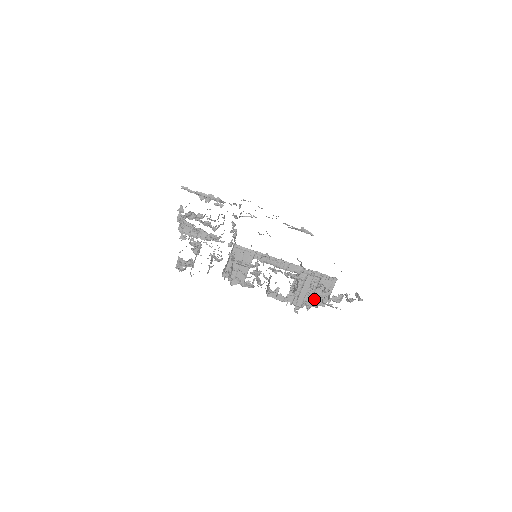
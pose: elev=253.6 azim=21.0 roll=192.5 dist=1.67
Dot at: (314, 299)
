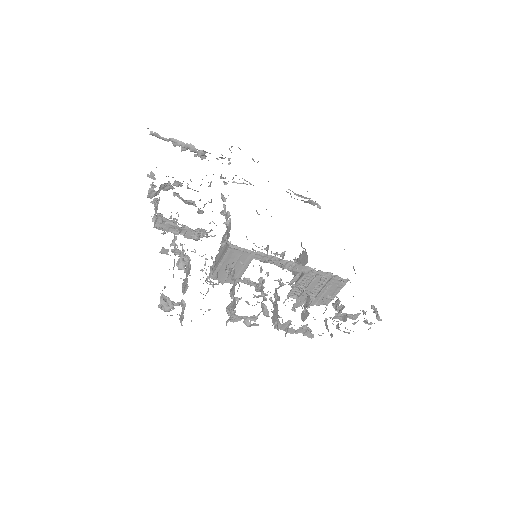
Dot at: (318, 298)
